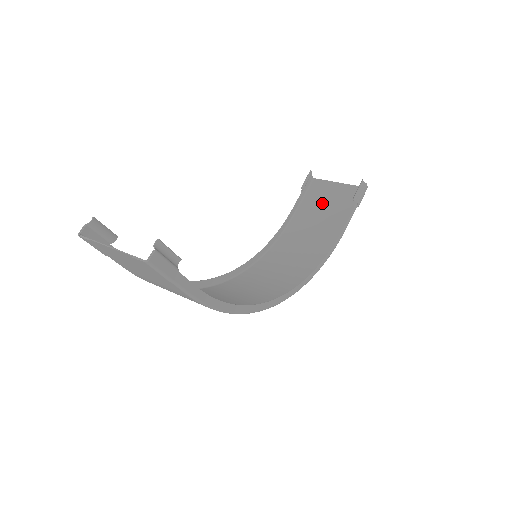
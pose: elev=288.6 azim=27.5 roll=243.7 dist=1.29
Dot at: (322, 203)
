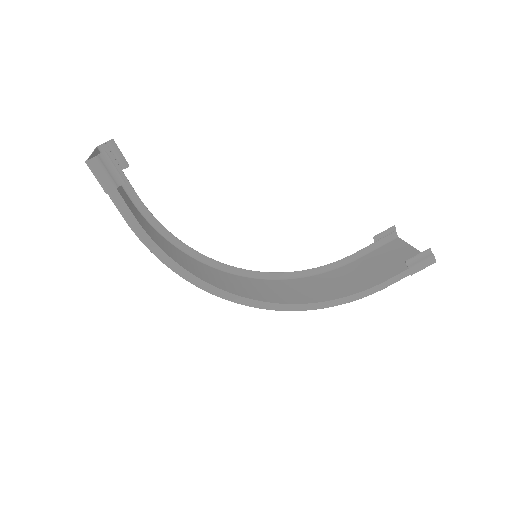
Dot at: (384, 260)
